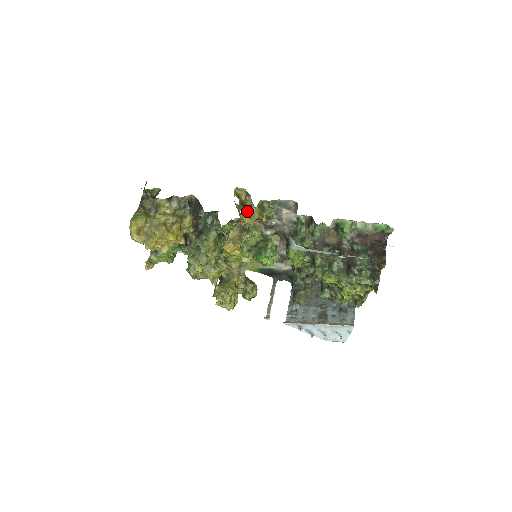
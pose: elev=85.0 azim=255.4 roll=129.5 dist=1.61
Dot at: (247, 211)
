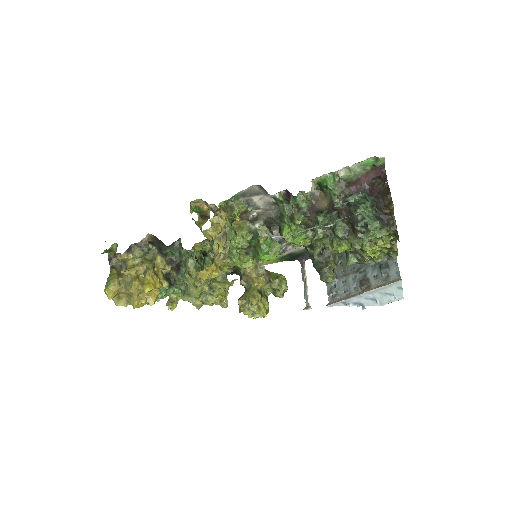
Dot at: occluded
